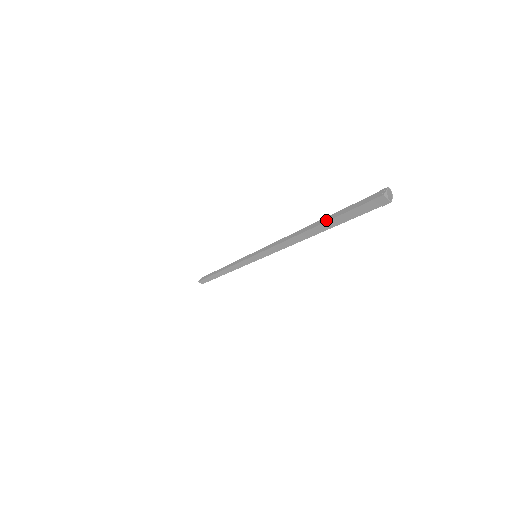
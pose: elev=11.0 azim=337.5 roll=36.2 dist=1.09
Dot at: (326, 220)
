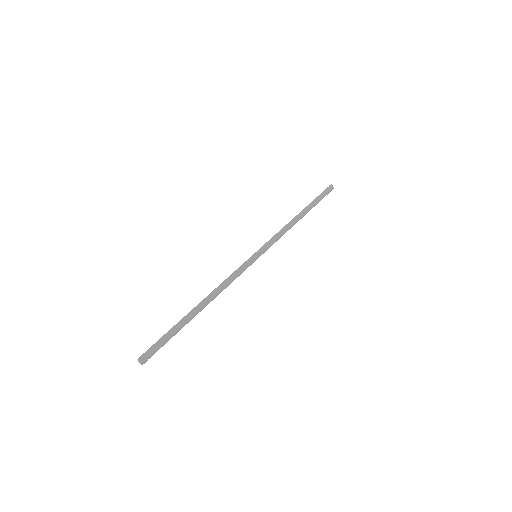
Dot at: (180, 322)
